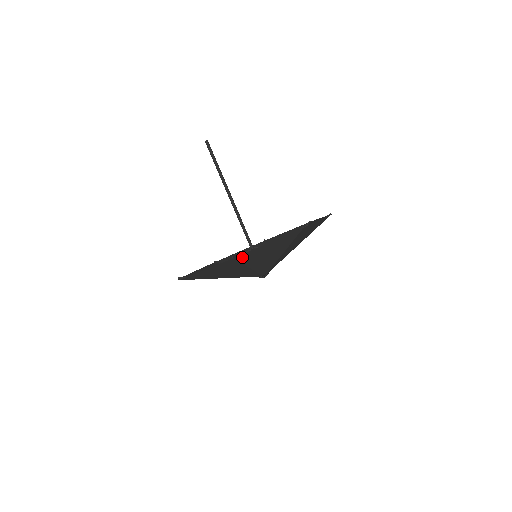
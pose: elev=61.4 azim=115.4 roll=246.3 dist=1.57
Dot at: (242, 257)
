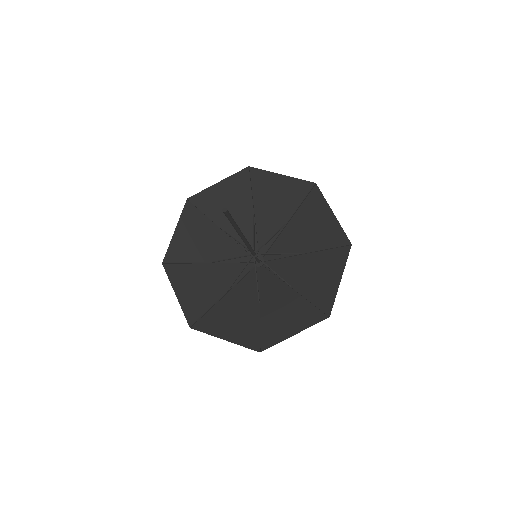
Dot at: (266, 341)
